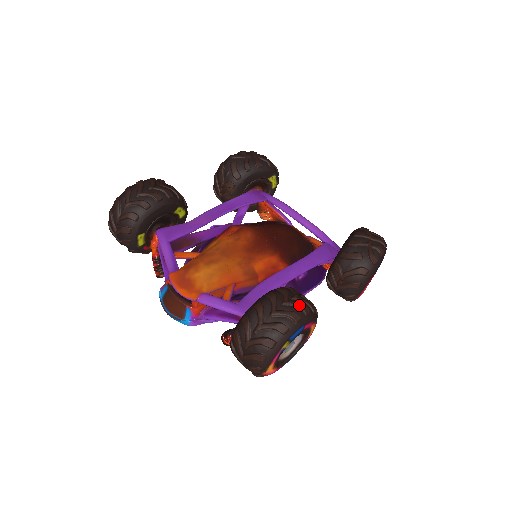
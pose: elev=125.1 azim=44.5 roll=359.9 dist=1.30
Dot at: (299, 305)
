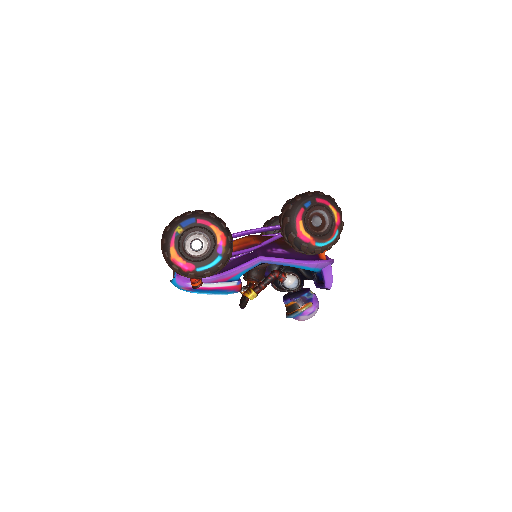
Dot at: (197, 210)
